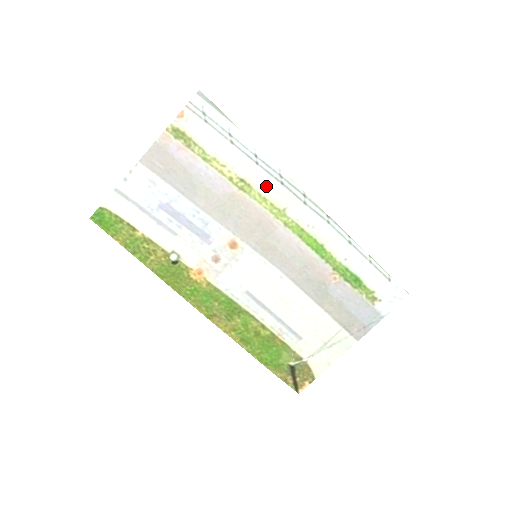
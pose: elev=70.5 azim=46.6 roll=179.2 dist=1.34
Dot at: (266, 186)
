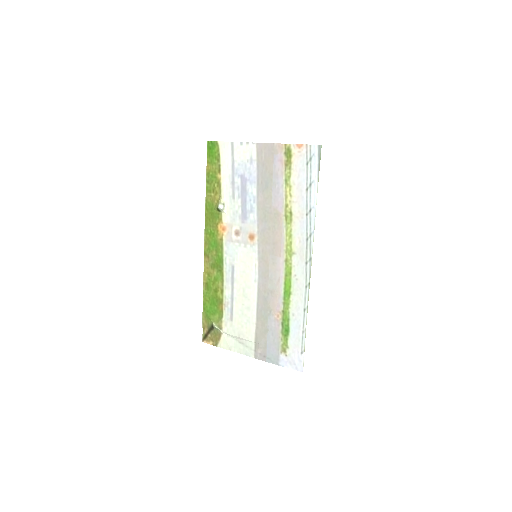
Dot at: (298, 231)
